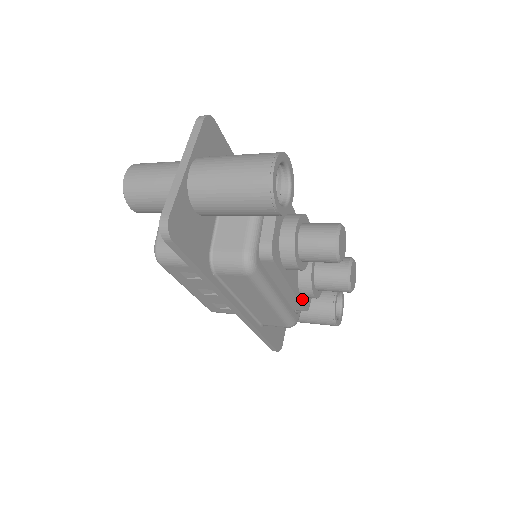
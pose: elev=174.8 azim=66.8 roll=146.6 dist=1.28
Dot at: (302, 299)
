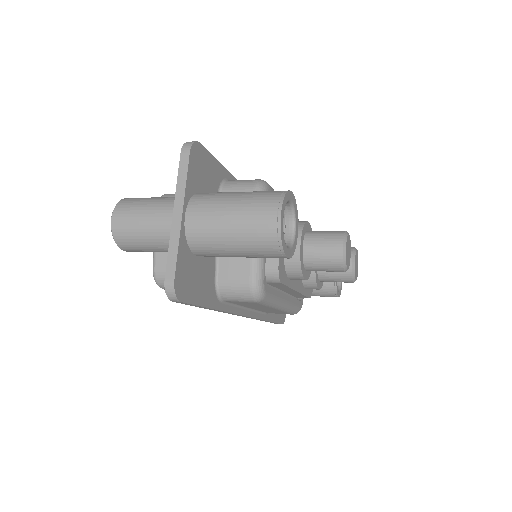
Dot at: (306, 291)
